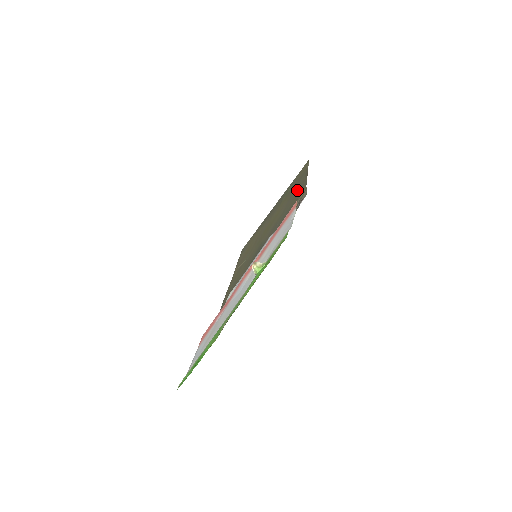
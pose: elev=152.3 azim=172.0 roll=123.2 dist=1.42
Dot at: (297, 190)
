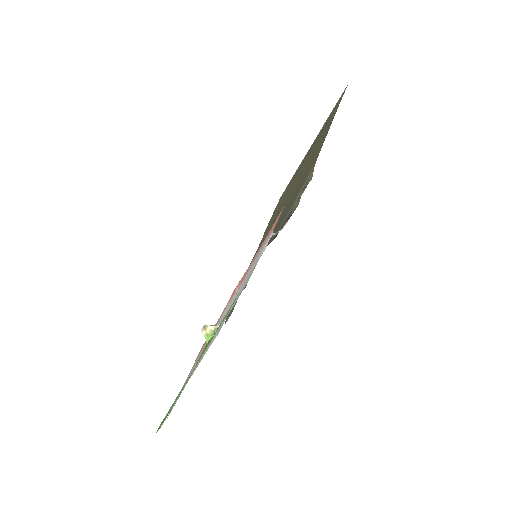
Dot at: (315, 153)
